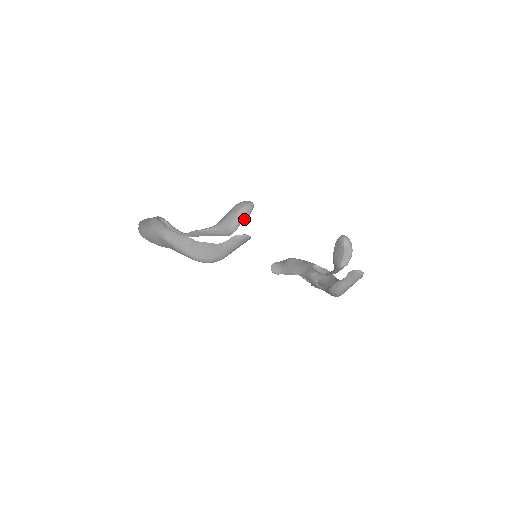
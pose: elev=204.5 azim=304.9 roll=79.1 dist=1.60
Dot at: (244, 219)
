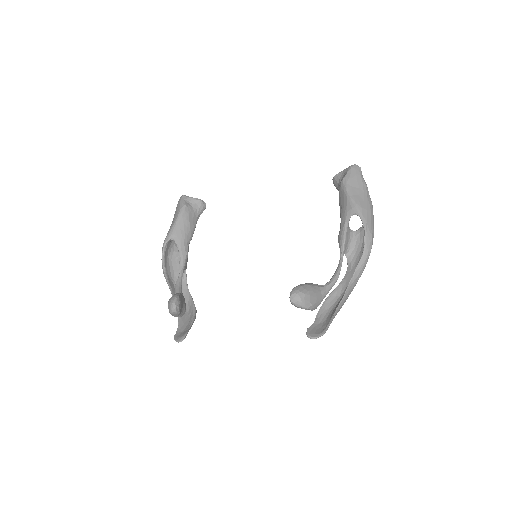
Dot at: (178, 315)
